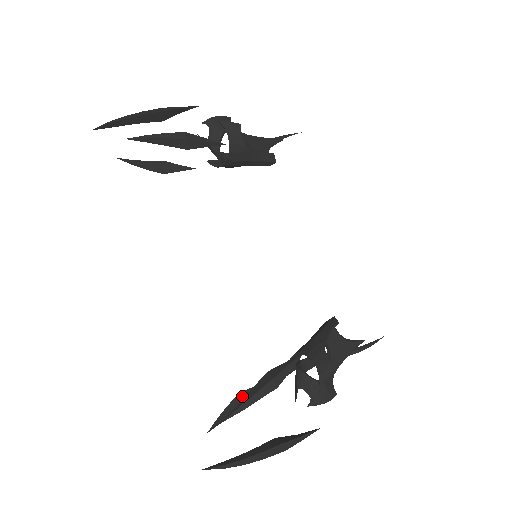
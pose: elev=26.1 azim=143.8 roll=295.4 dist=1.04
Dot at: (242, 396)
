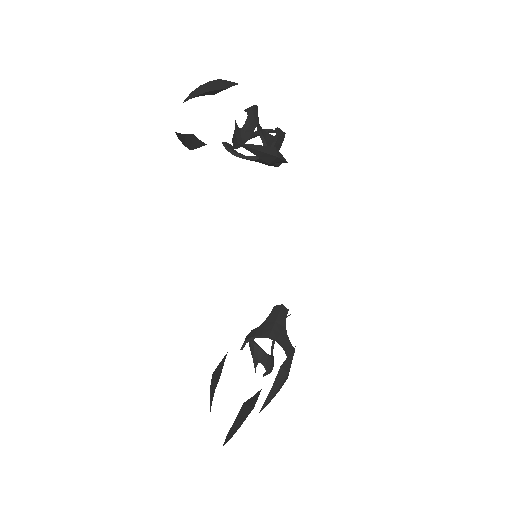
Dot at: (217, 372)
